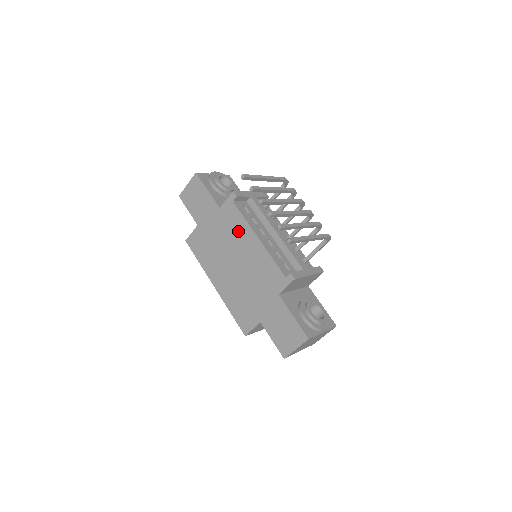
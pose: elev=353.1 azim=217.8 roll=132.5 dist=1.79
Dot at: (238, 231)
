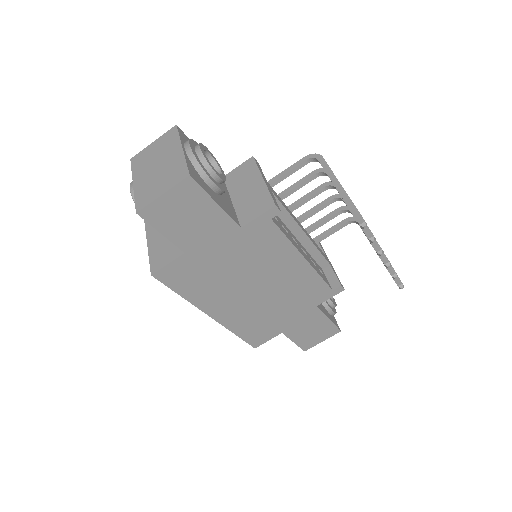
Dot at: (272, 254)
